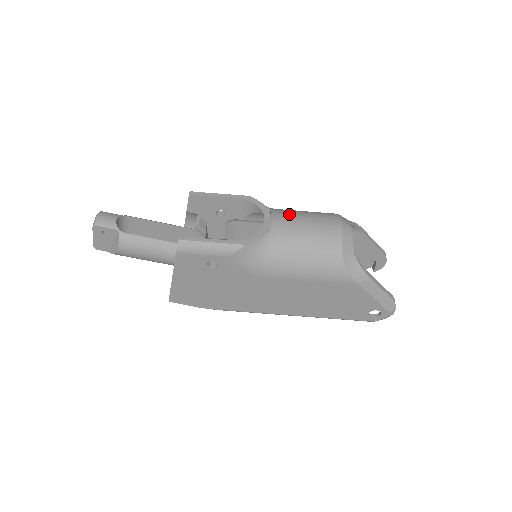
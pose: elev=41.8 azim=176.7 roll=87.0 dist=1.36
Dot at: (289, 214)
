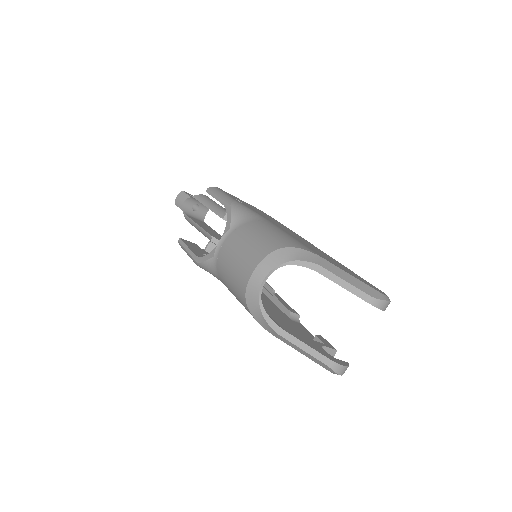
Dot at: (235, 240)
